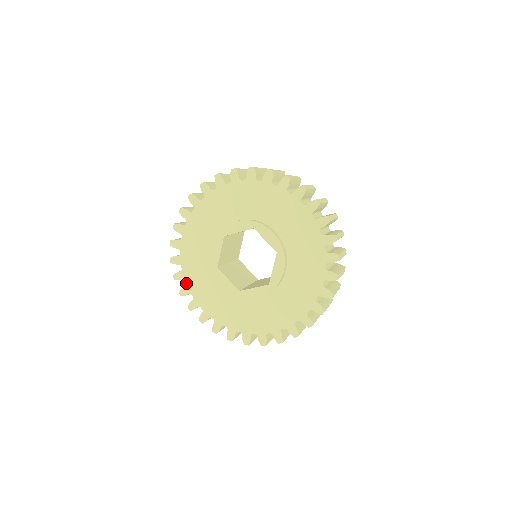
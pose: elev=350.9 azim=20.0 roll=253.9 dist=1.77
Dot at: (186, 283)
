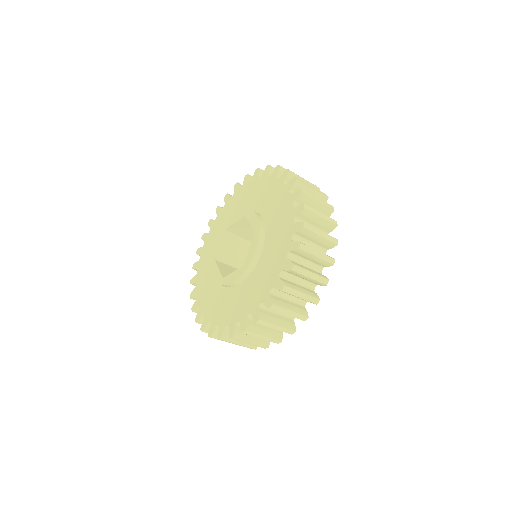
Dot at: (218, 326)
